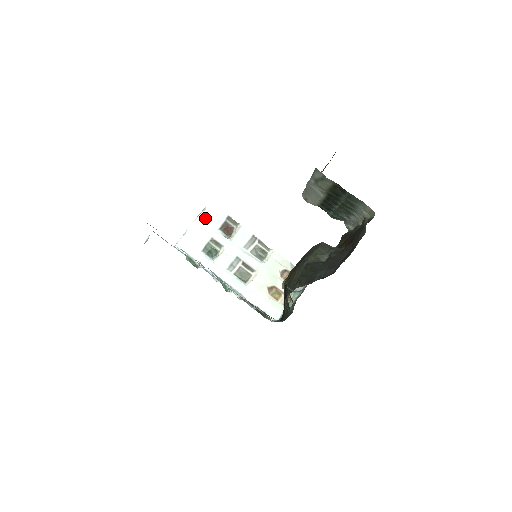
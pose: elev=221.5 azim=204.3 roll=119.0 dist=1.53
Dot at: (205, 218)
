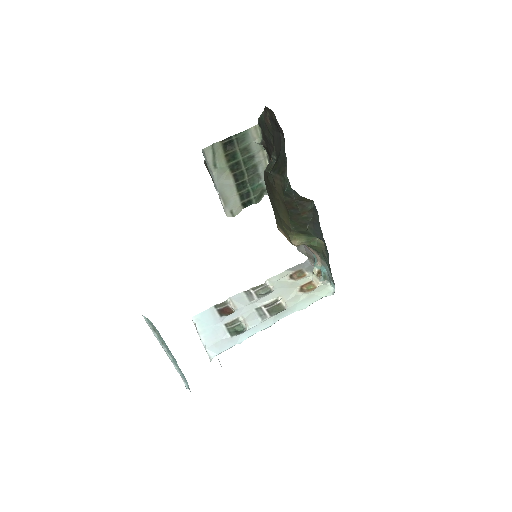
Dot at: (203, 325)
